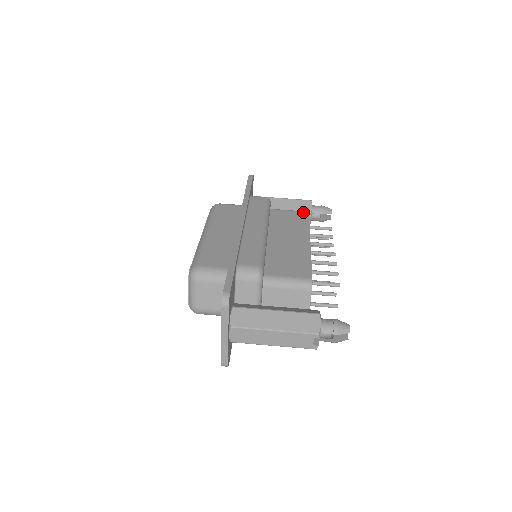
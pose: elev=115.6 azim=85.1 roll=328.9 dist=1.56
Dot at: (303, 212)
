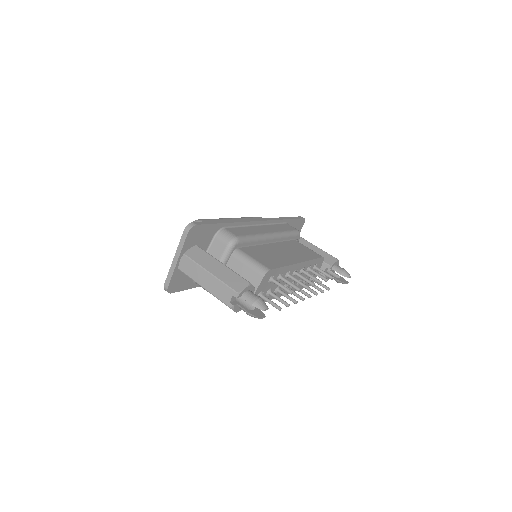
Dot at: occluded
